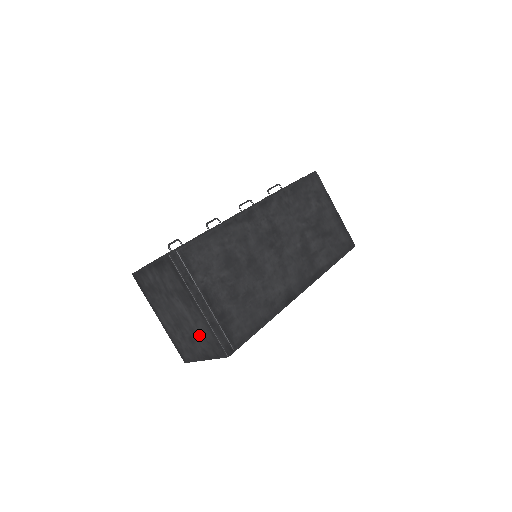
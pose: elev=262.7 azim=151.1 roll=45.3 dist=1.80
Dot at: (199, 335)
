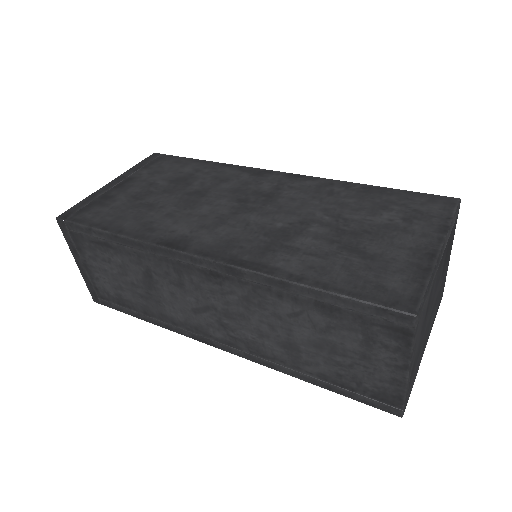
Dot at: occluded
